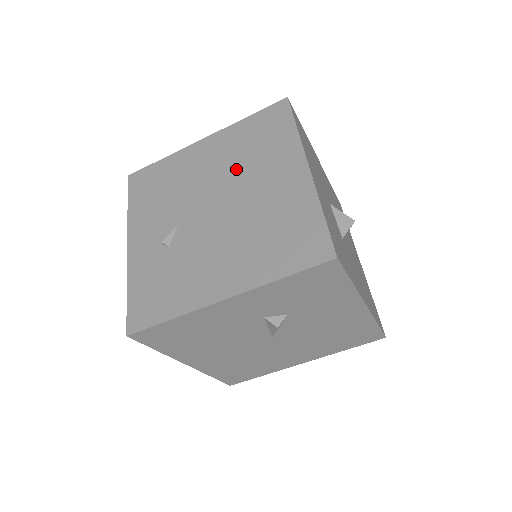
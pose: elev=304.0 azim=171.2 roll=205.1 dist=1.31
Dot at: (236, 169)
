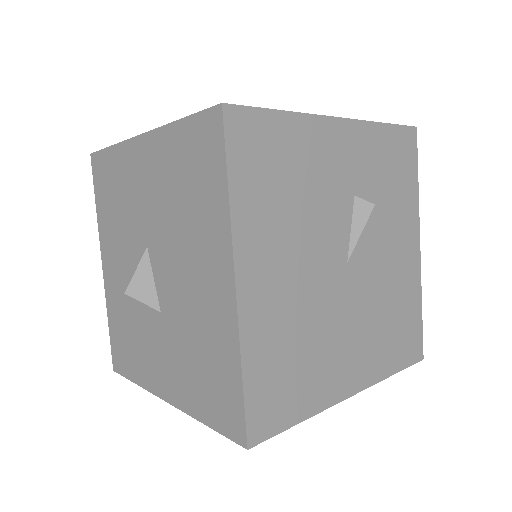
Dot at: occluded
